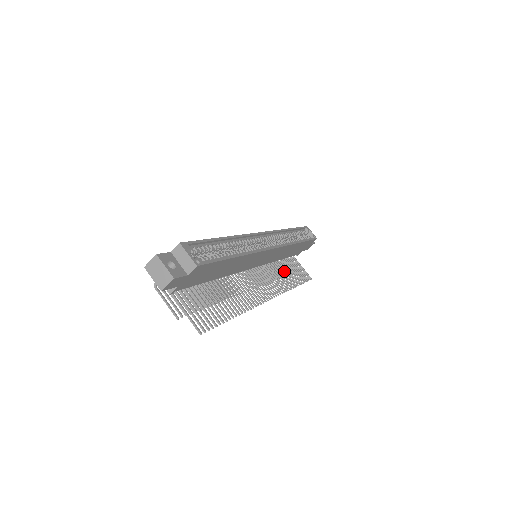
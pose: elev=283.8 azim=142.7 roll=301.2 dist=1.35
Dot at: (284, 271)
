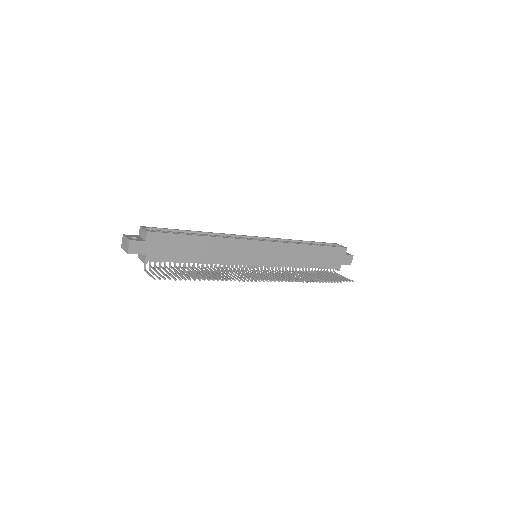
Dot at: (310, 275)
